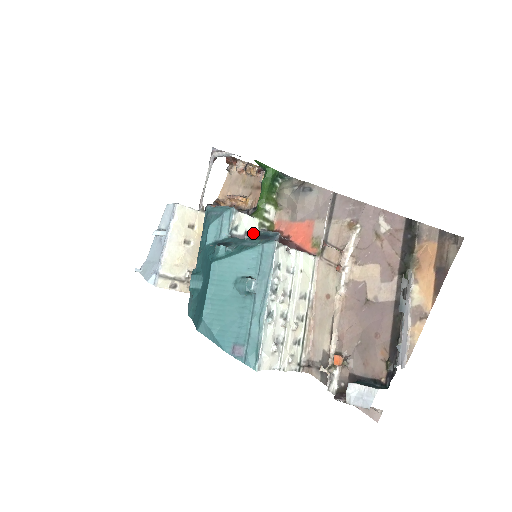
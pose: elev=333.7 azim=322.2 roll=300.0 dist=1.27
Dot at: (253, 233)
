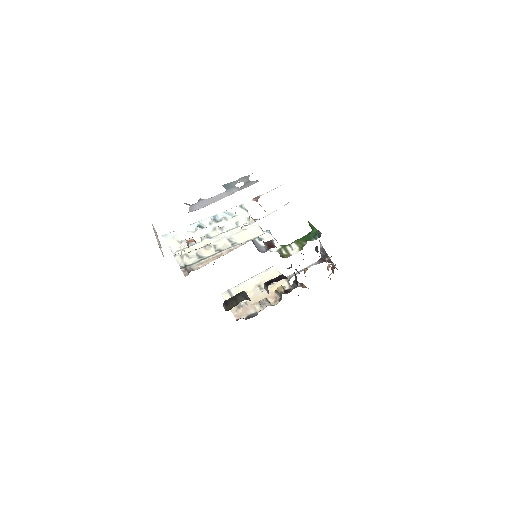
Dot at: (270, 251)
